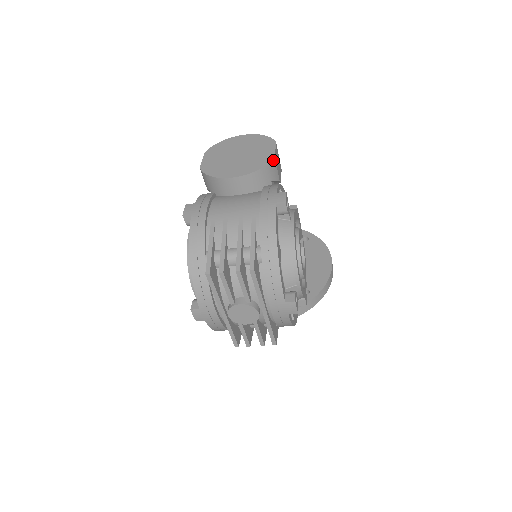
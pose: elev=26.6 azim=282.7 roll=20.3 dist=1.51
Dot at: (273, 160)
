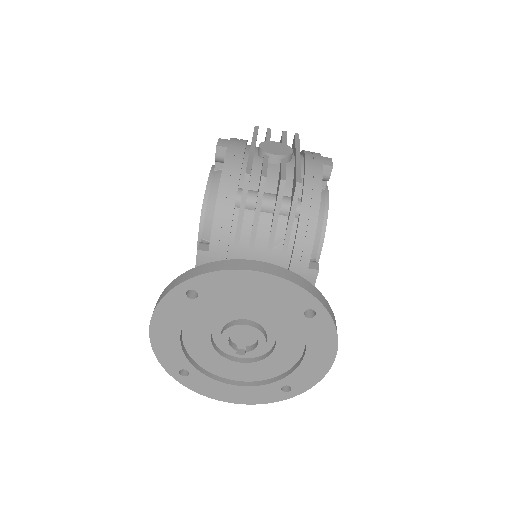
Dot at: occluded
